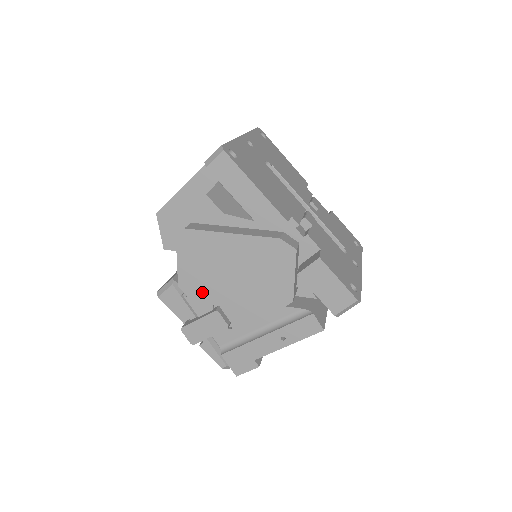
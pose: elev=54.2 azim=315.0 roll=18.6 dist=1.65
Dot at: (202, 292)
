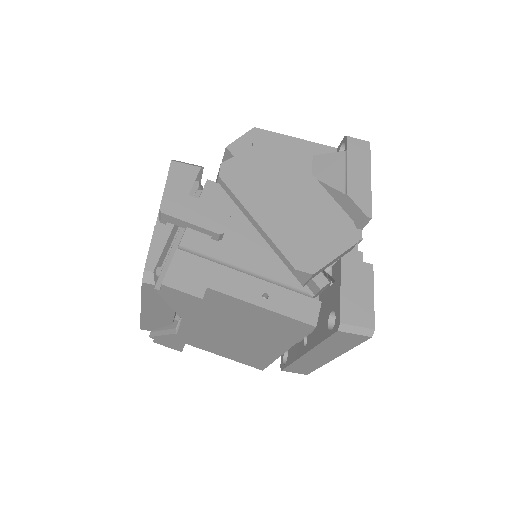
Dot at: (237, 187)
